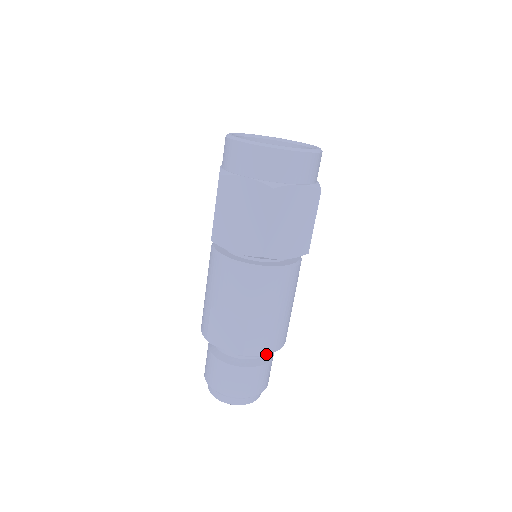
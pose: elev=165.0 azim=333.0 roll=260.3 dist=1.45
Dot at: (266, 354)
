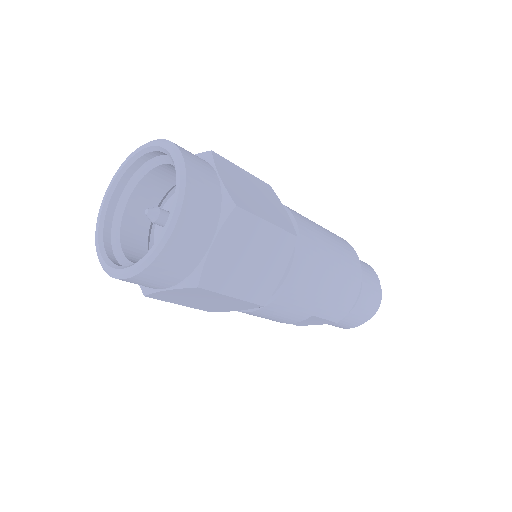
Dot at: (354, 302)
